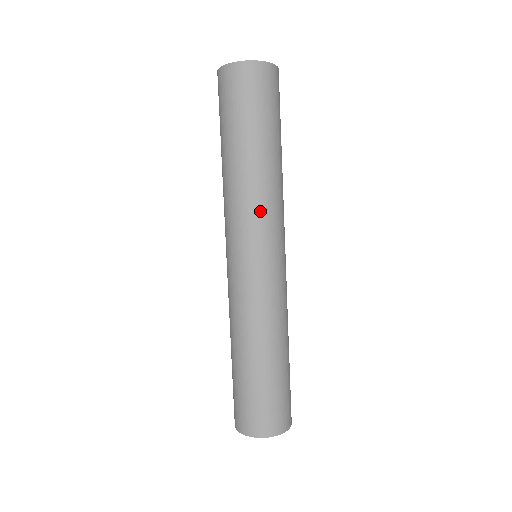
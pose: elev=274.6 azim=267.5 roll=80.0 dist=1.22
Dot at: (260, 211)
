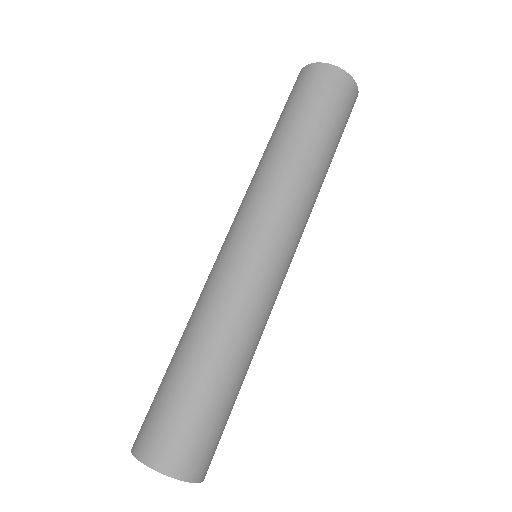
Dot at: (297, 208)
